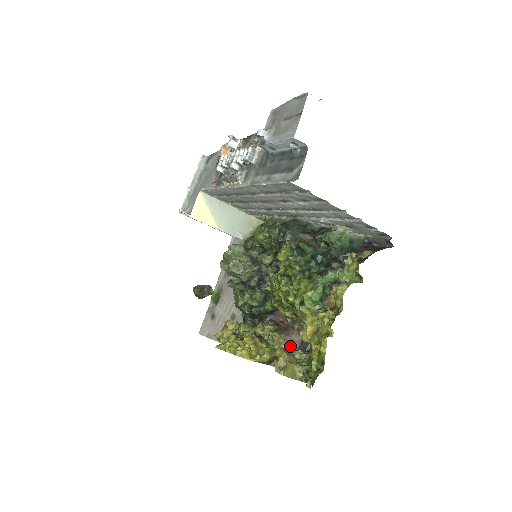
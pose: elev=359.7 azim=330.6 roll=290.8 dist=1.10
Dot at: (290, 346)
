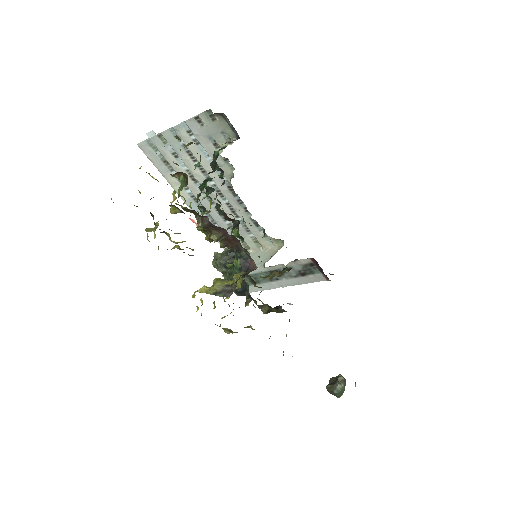
Dot at: occluded
